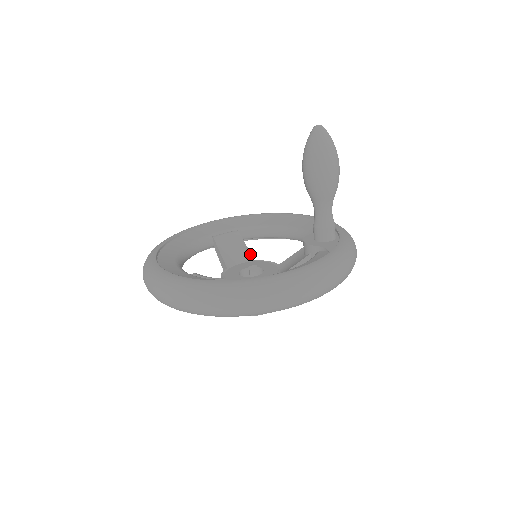
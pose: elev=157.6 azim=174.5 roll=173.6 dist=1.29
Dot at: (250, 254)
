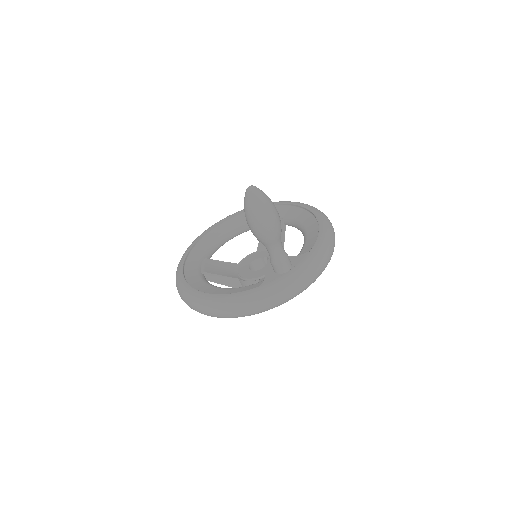
Dot at: occluded
